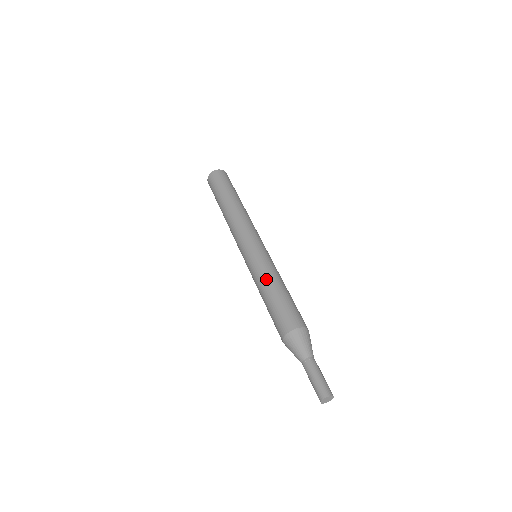
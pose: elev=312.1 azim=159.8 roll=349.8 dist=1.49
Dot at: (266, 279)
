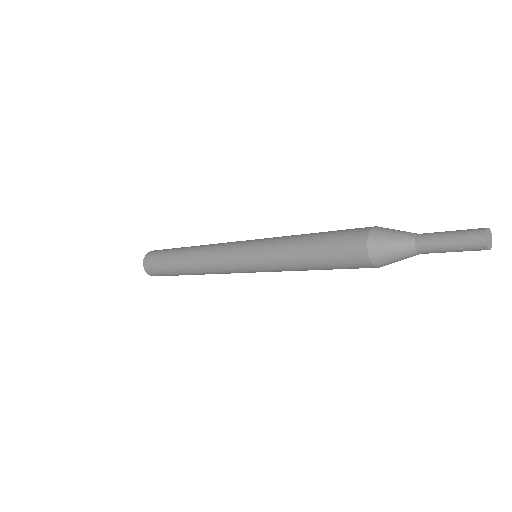
Dot at: occluded
